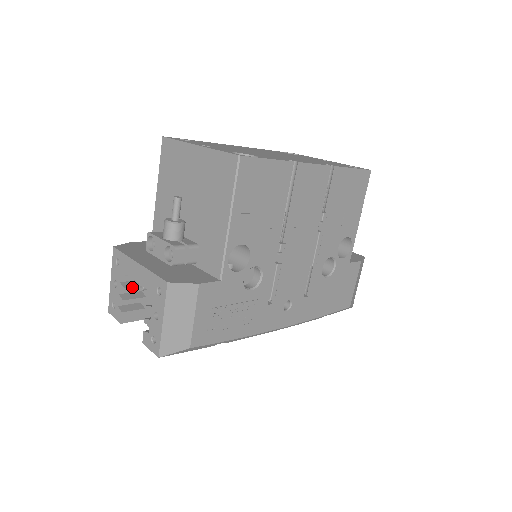
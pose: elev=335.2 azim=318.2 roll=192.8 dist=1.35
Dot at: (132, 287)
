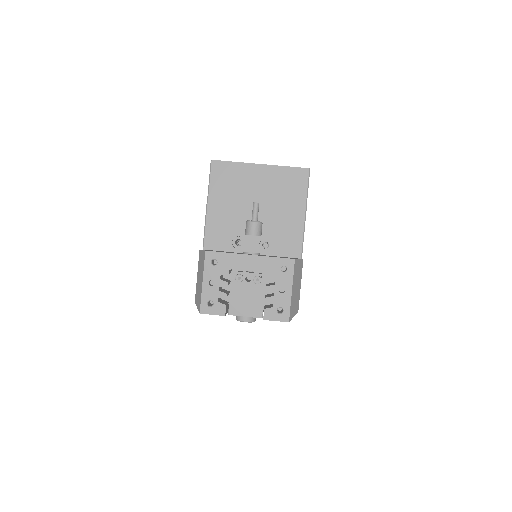
Dot at: (229, 282)
